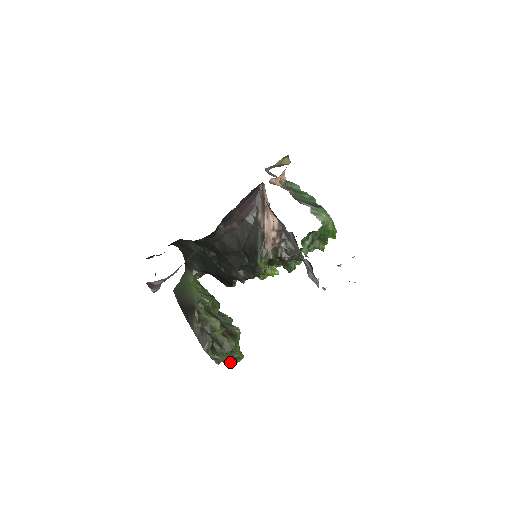
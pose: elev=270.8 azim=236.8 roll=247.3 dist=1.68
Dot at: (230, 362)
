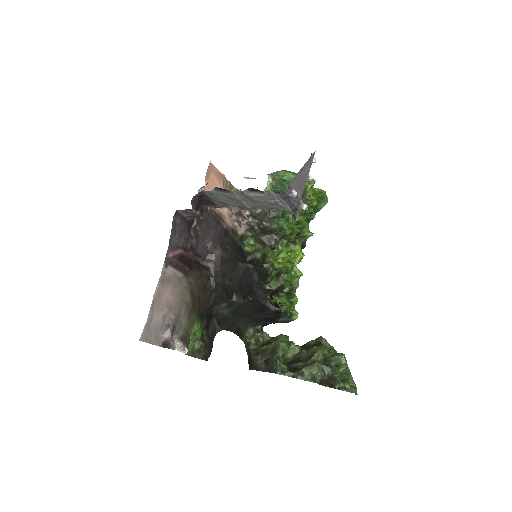
Dot at: (333, 373)
